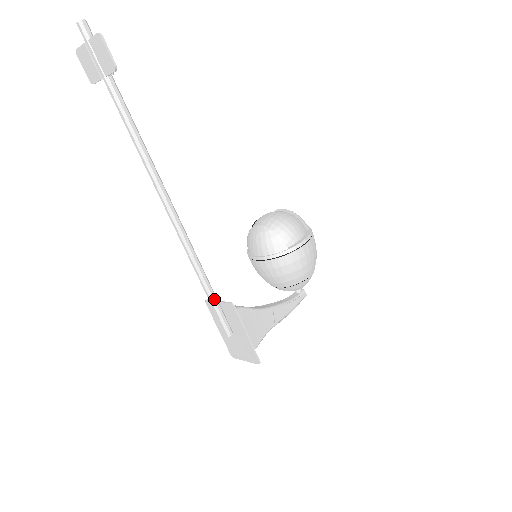
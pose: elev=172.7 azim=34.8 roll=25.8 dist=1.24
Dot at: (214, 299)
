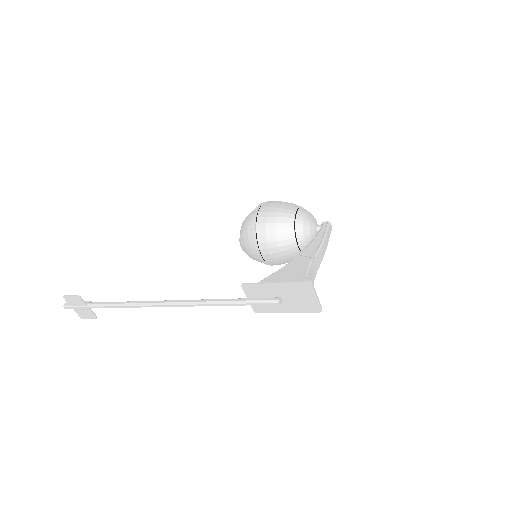
Dot at: (239, 300)
